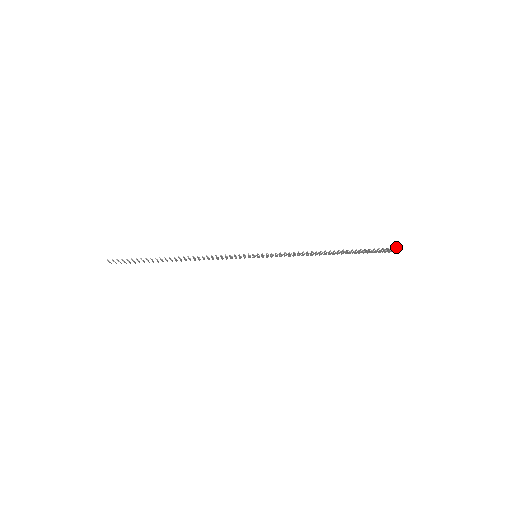
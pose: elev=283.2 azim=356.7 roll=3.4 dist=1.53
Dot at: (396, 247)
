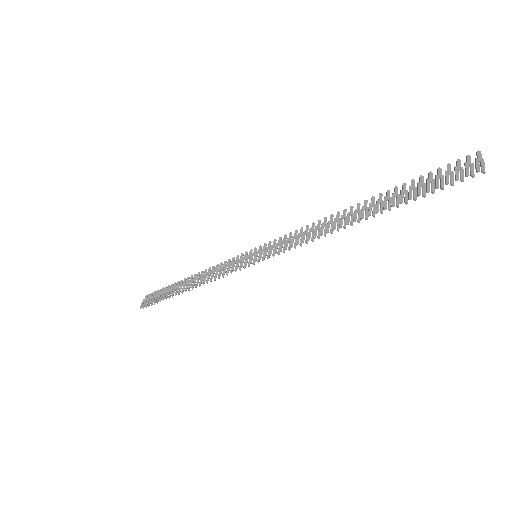
Dot at: occluded
